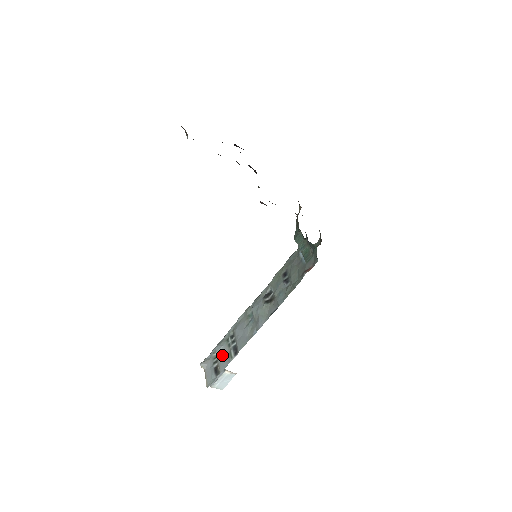
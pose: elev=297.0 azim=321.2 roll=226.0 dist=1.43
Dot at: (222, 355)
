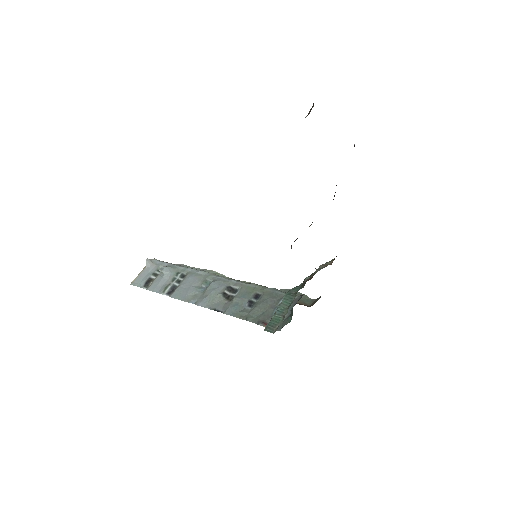
Dot at: (163, 278)
